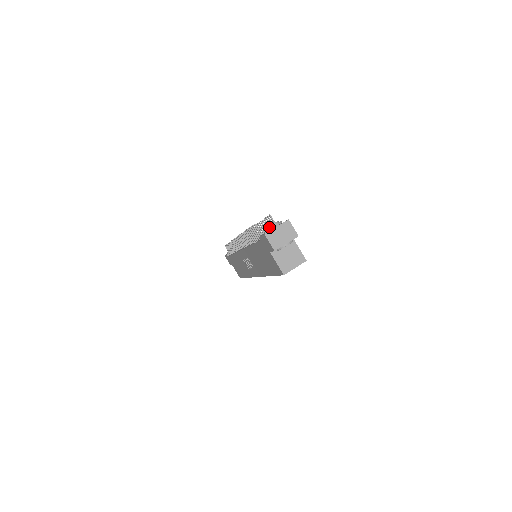
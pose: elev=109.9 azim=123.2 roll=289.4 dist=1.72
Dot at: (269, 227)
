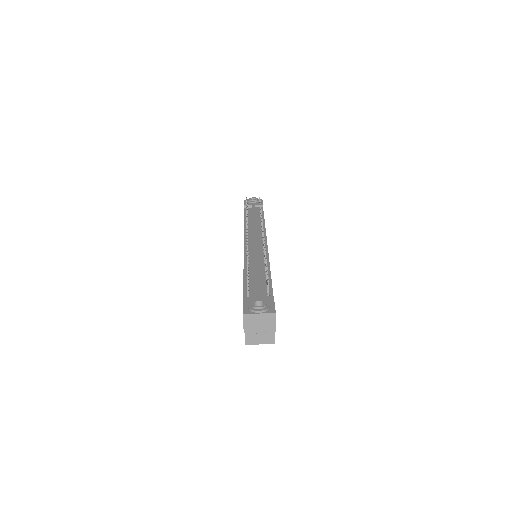
Dot at: (253, 307)
